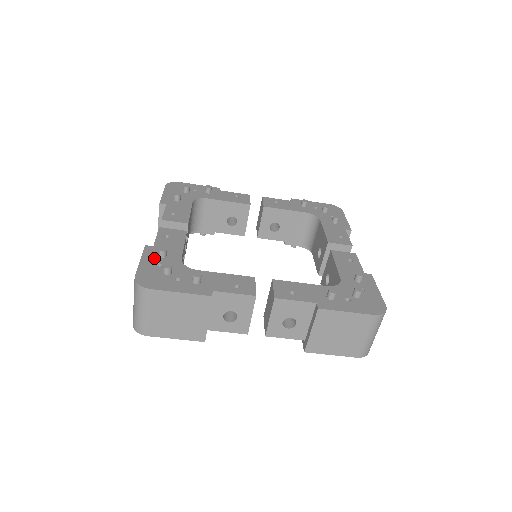
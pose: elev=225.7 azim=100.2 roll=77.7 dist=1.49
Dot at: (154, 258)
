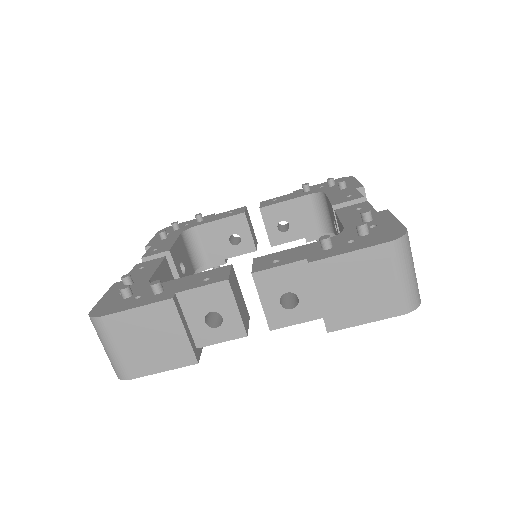
Dot at: occluded
